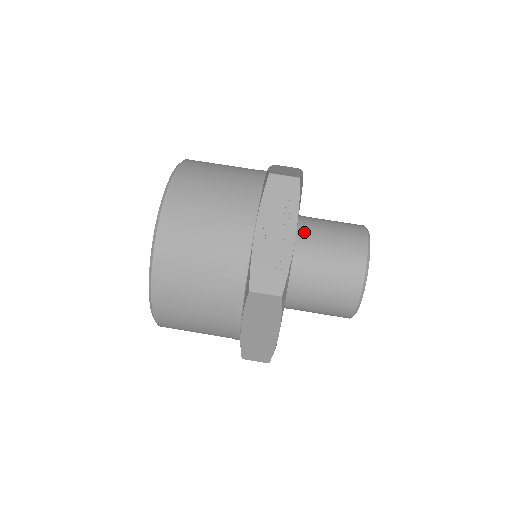
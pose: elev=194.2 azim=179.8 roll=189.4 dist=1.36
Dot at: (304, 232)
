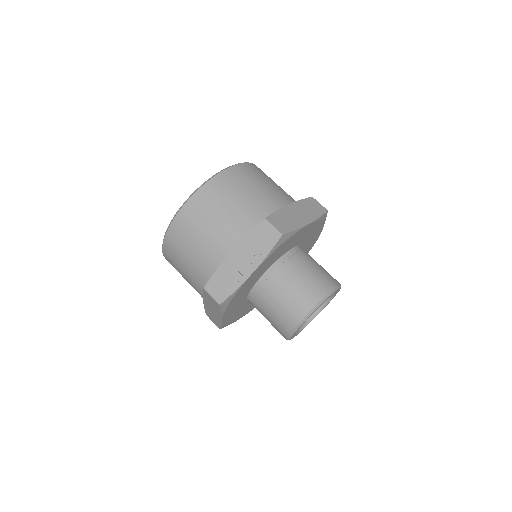
Dot at: (281, 267)
